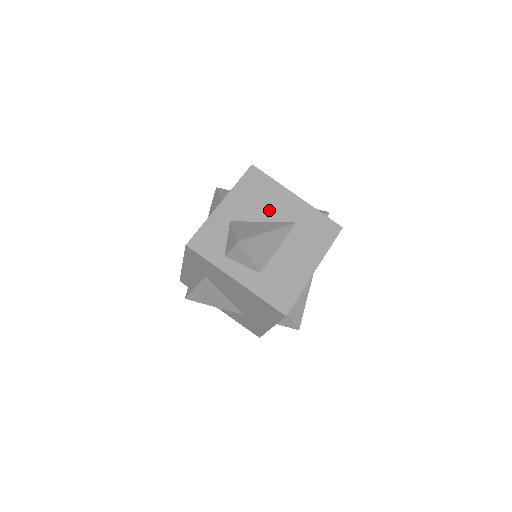
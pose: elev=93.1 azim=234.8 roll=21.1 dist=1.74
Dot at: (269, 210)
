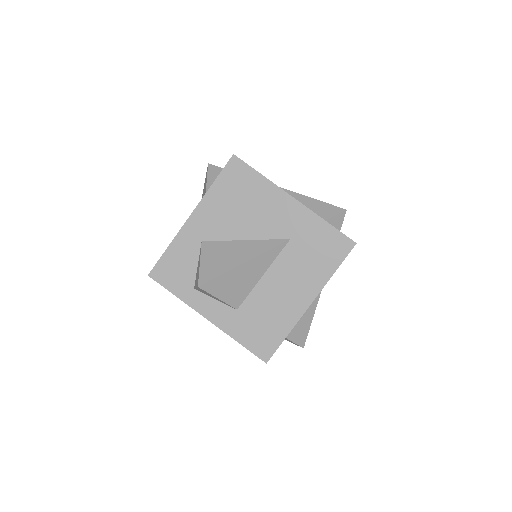
Dot at: (253, 223)
